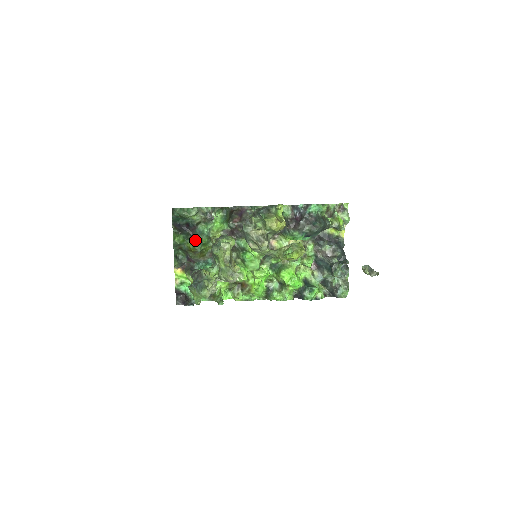
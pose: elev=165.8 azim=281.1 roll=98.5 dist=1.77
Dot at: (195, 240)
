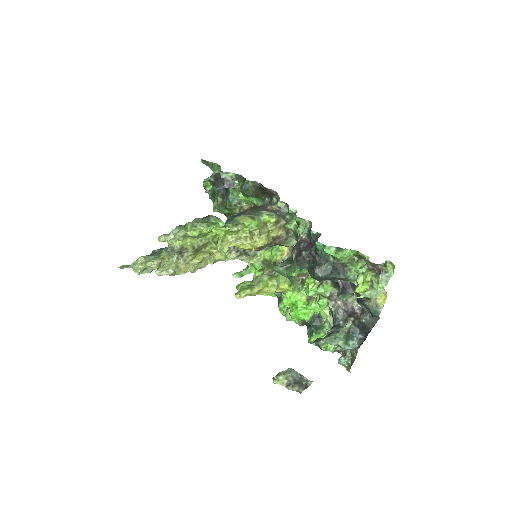
Dot at: (224, 199)
